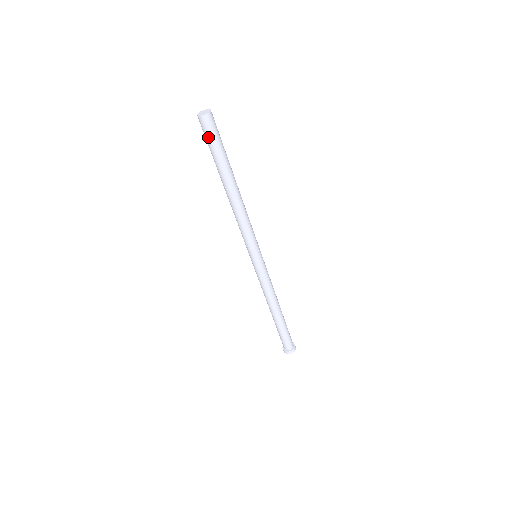
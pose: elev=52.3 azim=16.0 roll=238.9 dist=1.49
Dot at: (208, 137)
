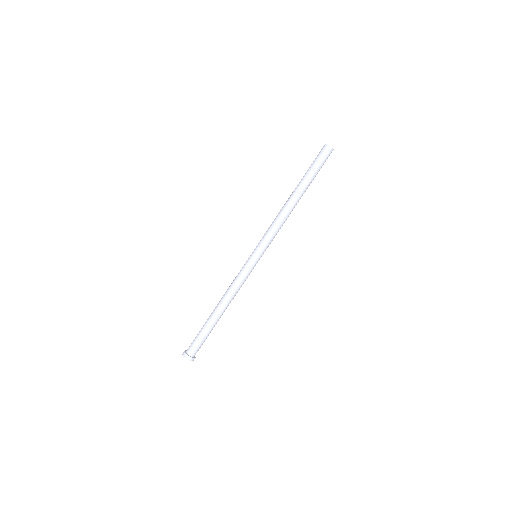
Dot at: (319, 159)
